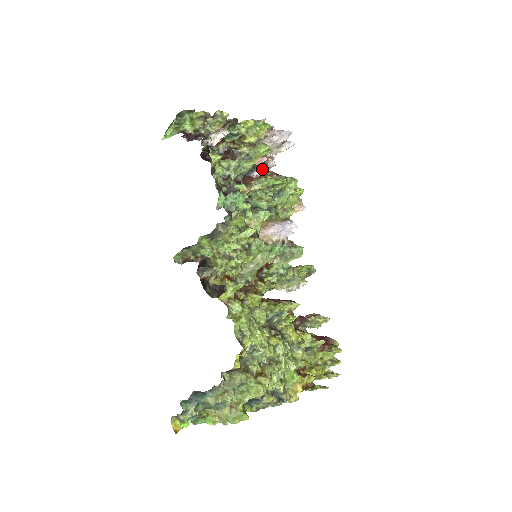
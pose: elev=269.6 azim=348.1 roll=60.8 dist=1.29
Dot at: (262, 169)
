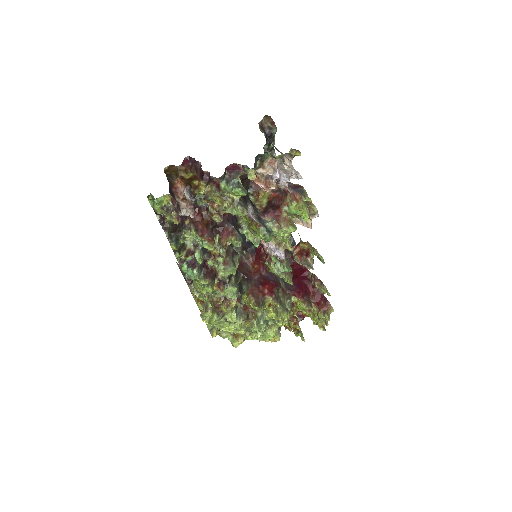
Dot at: (251, 213)
